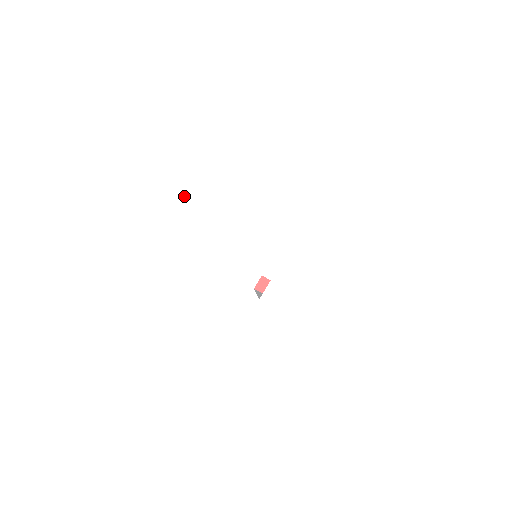
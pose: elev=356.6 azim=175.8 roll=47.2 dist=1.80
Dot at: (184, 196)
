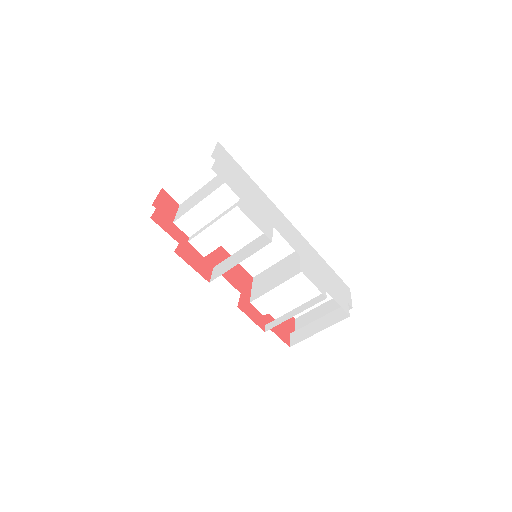
Dot at: (228, 157)
